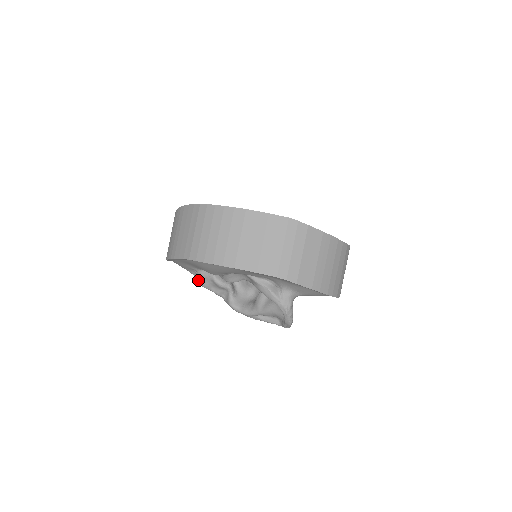
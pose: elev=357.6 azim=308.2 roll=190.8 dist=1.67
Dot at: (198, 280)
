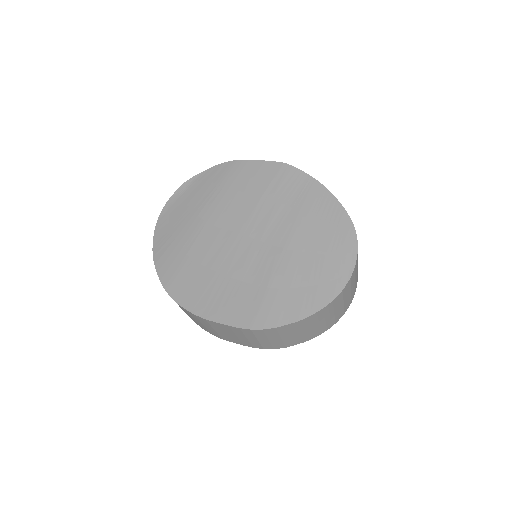
Dot at: occluded
